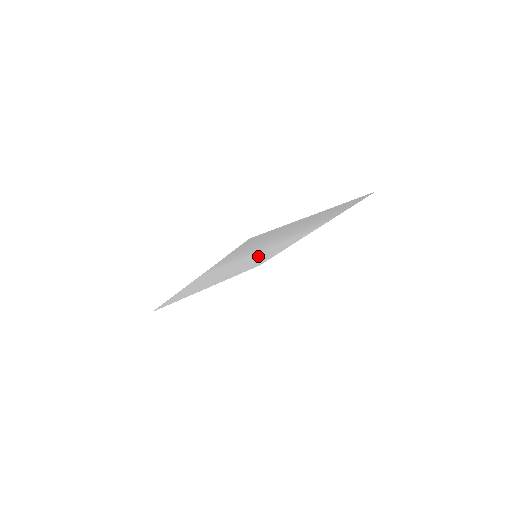
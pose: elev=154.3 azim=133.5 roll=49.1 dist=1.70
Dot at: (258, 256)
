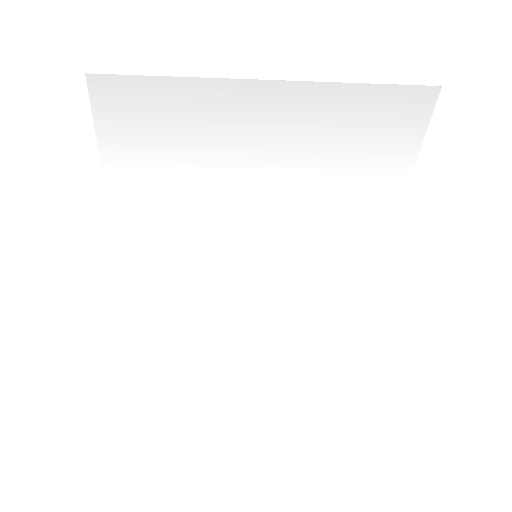
Dot at: (273, 269)
